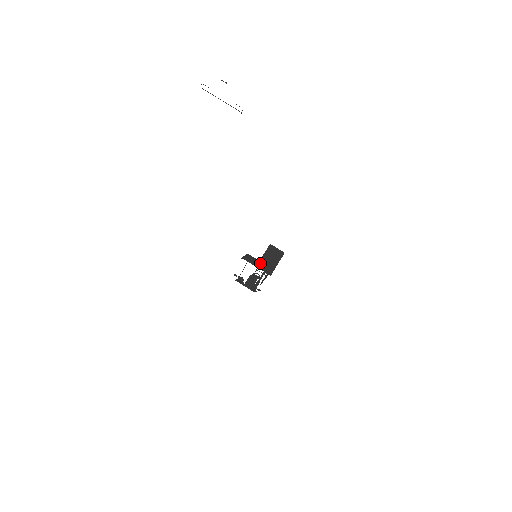
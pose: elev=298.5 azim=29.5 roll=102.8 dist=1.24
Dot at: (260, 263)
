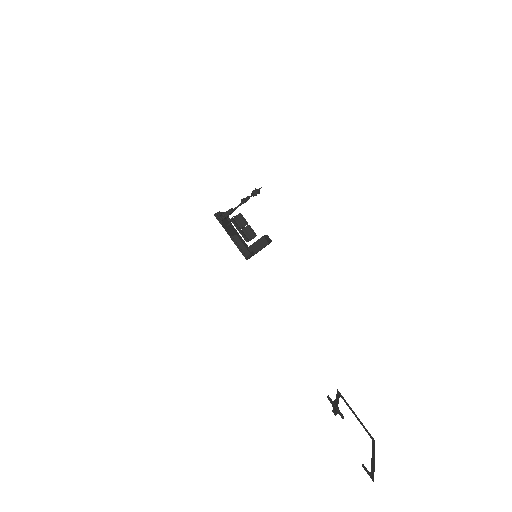
Dot at: occluded
